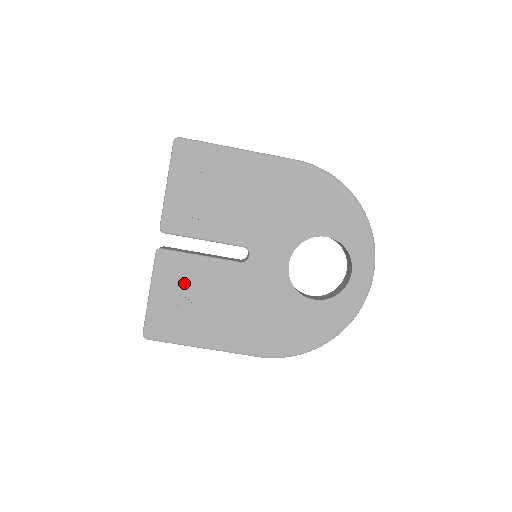
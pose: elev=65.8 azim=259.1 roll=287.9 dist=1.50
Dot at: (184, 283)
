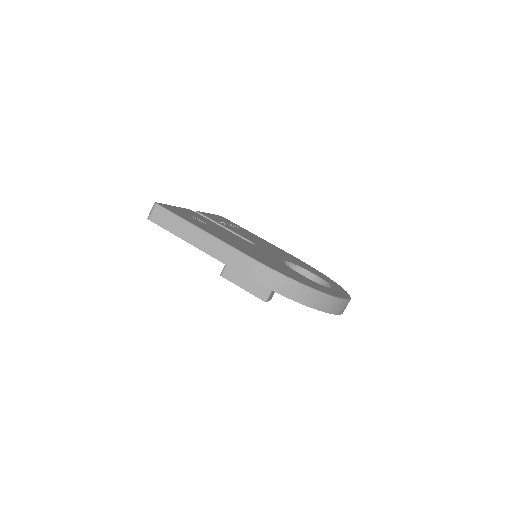
Dot at: (203, 220)
